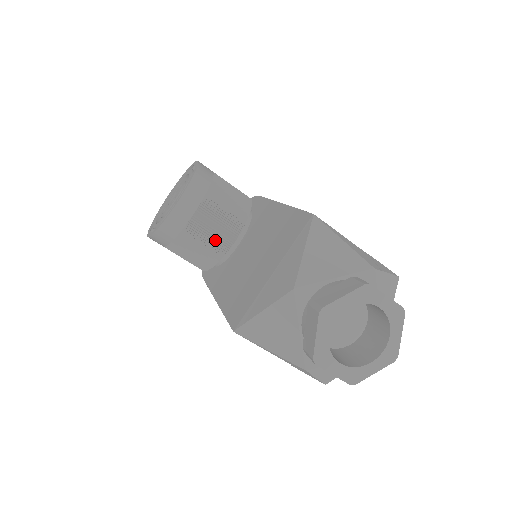
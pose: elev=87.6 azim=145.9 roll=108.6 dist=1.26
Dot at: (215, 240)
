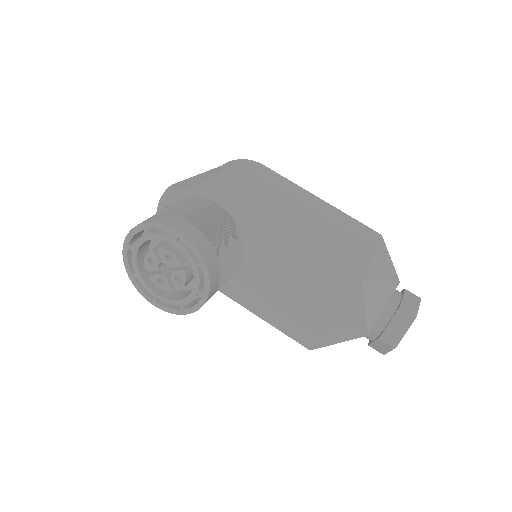
Dot at: (229, 277)
